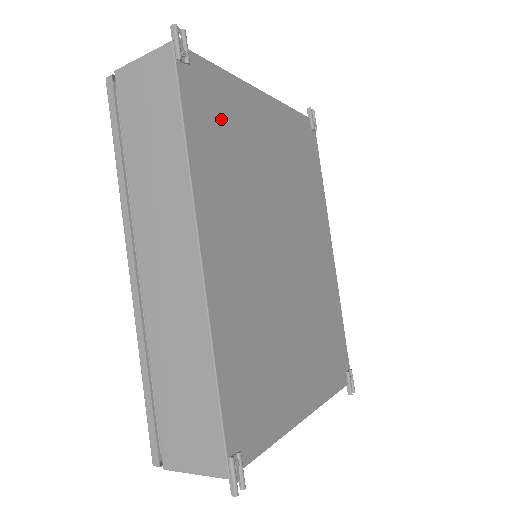
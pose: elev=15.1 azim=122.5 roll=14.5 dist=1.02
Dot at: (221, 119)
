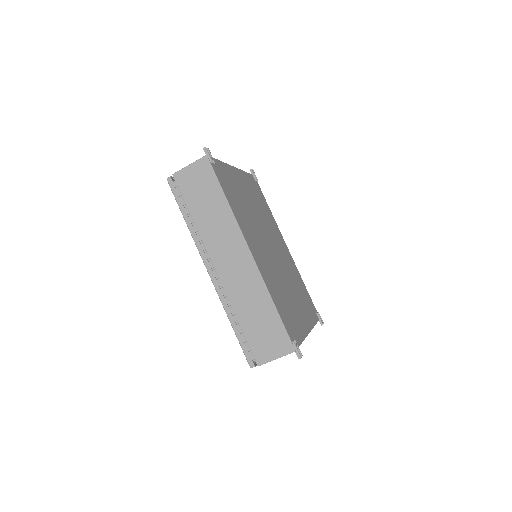
Dot at: (231, 186)
